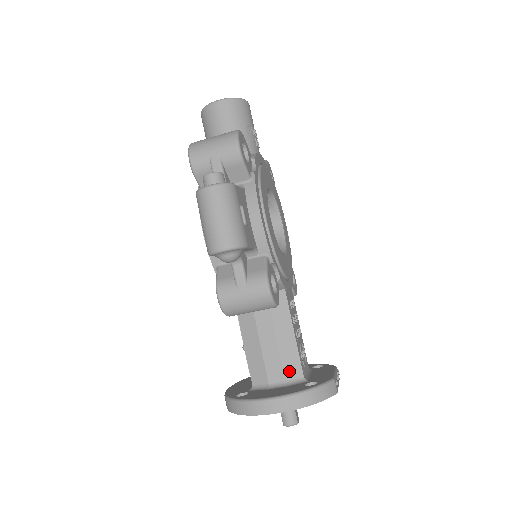
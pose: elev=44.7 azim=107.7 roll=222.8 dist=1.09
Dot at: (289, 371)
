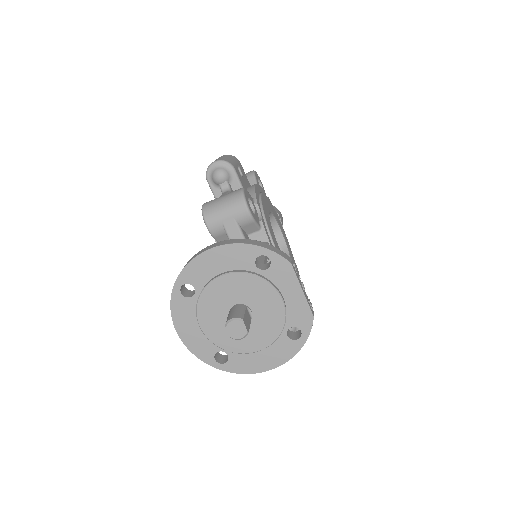
Dot at: occluded
